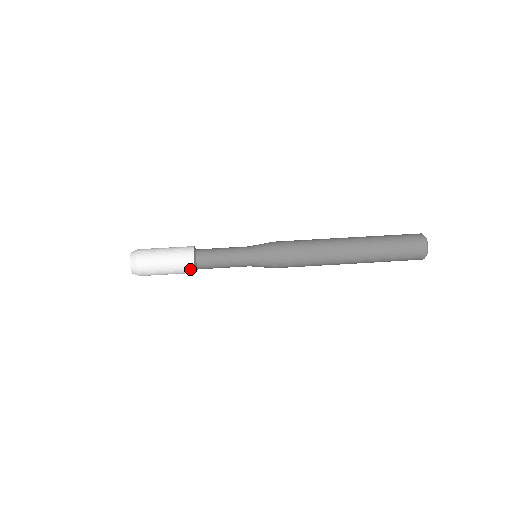
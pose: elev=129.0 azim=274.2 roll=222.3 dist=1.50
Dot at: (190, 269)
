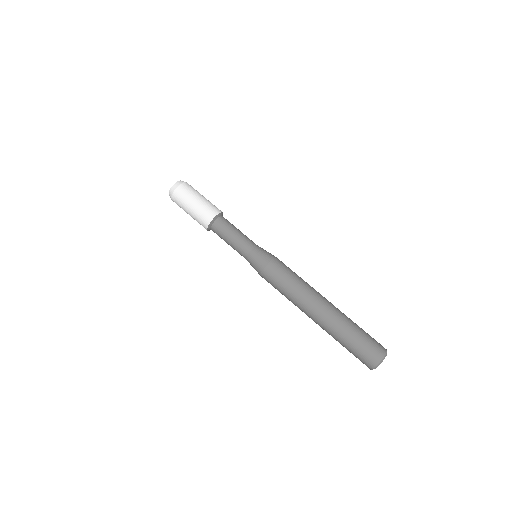
Dot at: occluded
